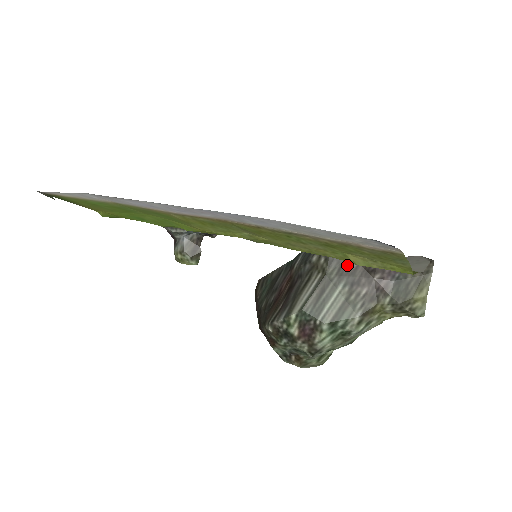
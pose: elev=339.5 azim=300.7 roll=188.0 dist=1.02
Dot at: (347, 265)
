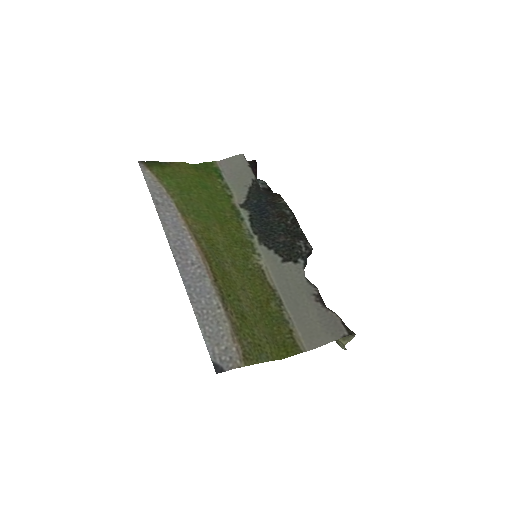
Dot at: occluded
